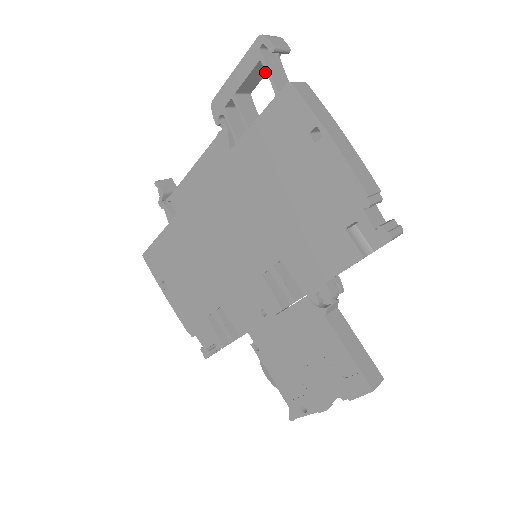
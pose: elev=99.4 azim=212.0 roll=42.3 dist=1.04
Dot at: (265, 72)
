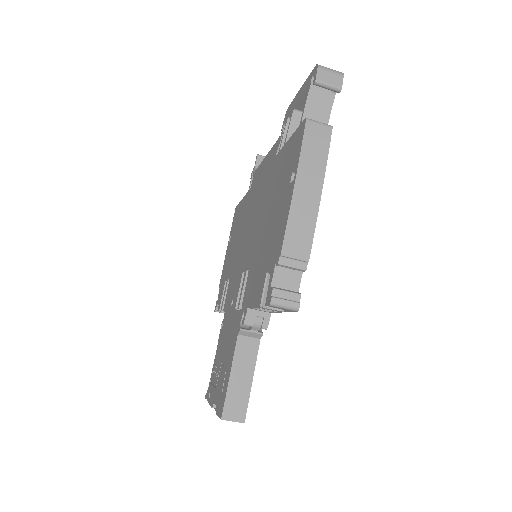
Dot at: occluded
